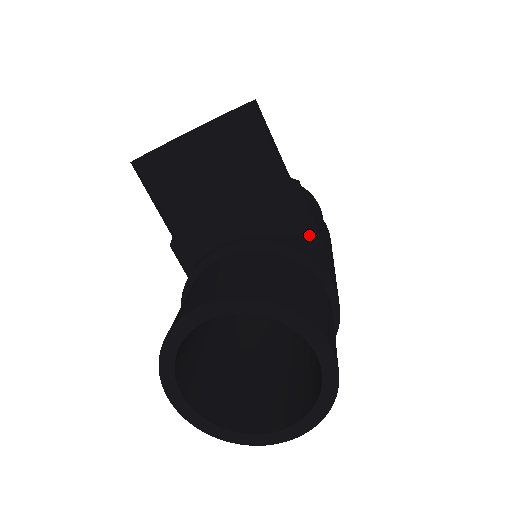
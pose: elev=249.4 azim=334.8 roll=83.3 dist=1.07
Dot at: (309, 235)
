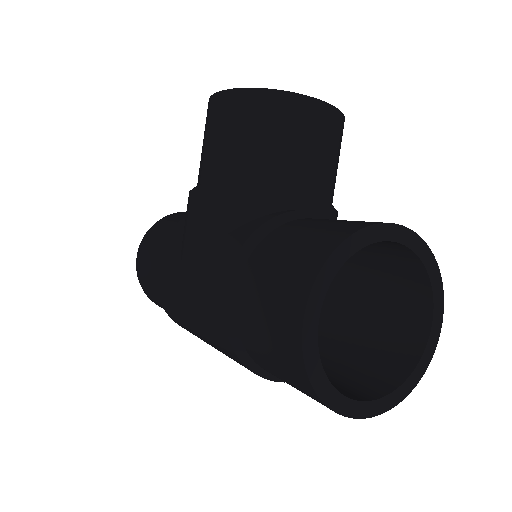
Dot at: occluded
